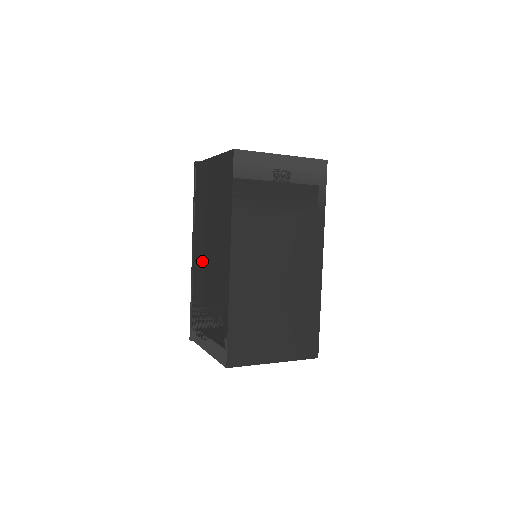
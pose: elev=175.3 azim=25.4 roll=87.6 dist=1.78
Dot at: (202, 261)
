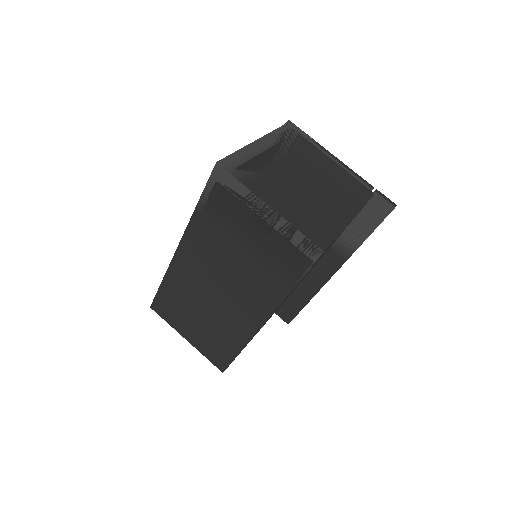
Dot at: occluded
